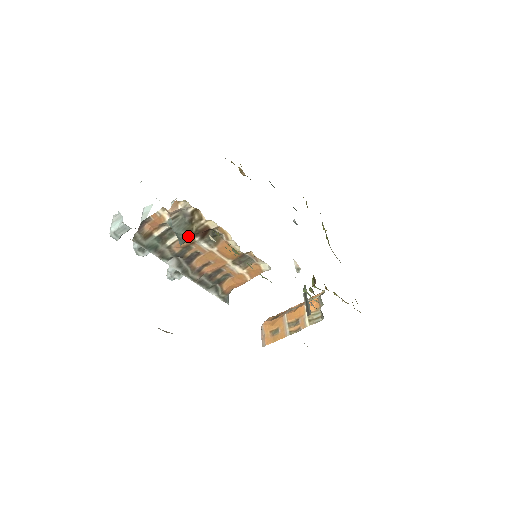
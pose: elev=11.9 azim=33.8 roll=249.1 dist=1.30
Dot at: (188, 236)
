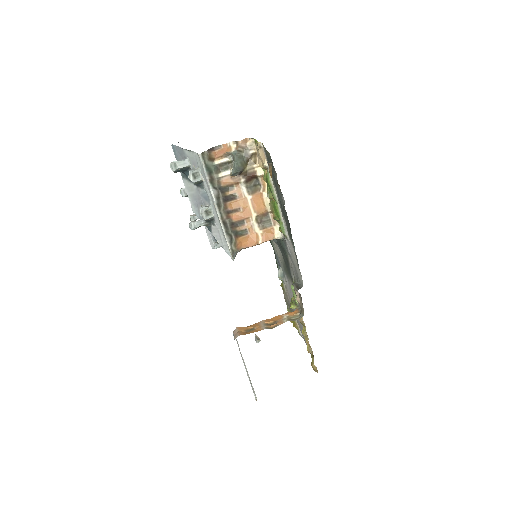
Dot at: (241, 170)
